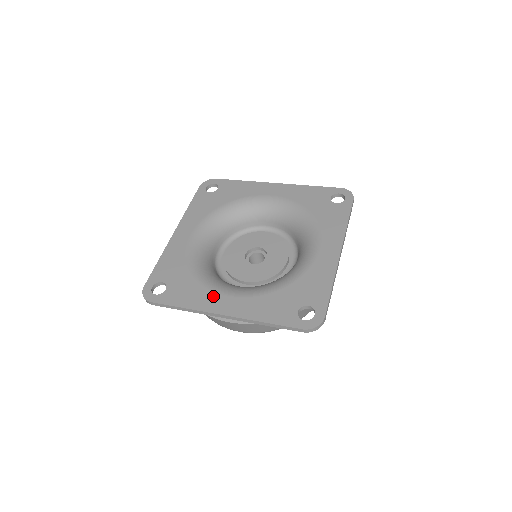
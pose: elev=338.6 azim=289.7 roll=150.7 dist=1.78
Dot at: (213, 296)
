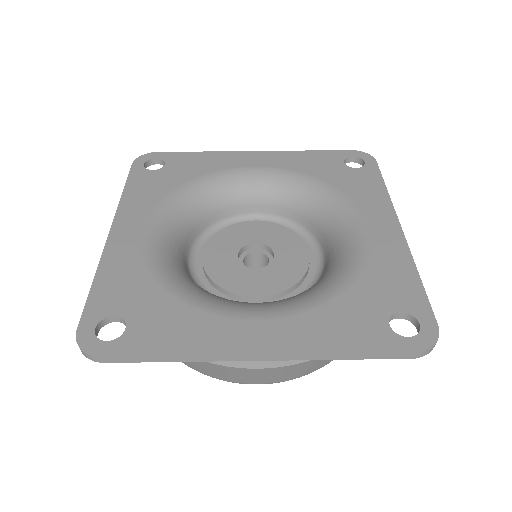
Dot at: (226, 324)
